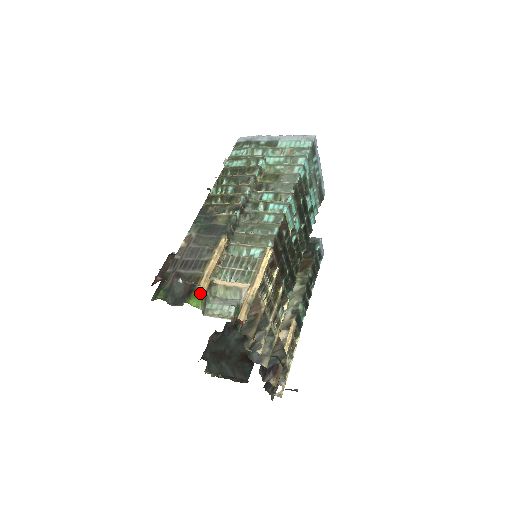
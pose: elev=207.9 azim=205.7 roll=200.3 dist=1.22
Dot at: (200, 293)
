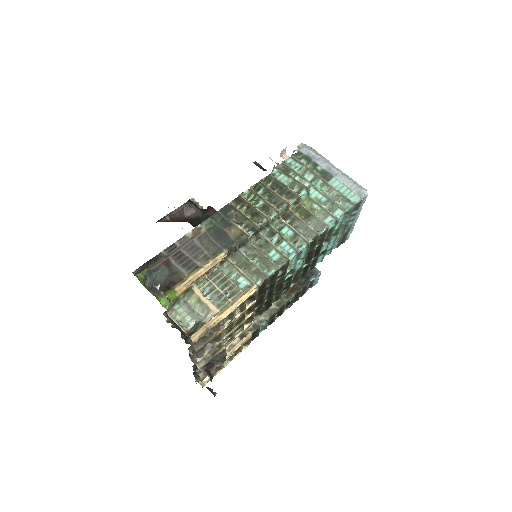
Dot at: (174, 294)
